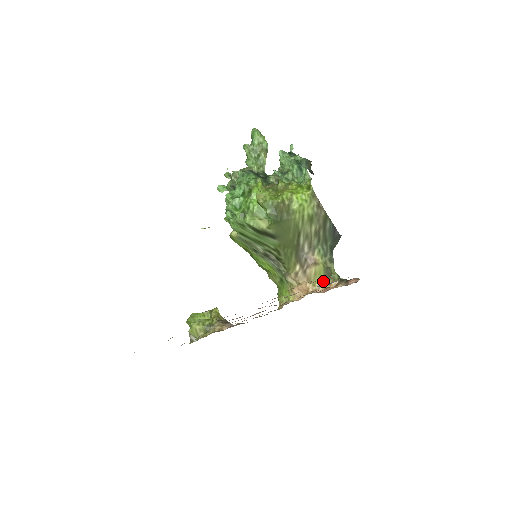
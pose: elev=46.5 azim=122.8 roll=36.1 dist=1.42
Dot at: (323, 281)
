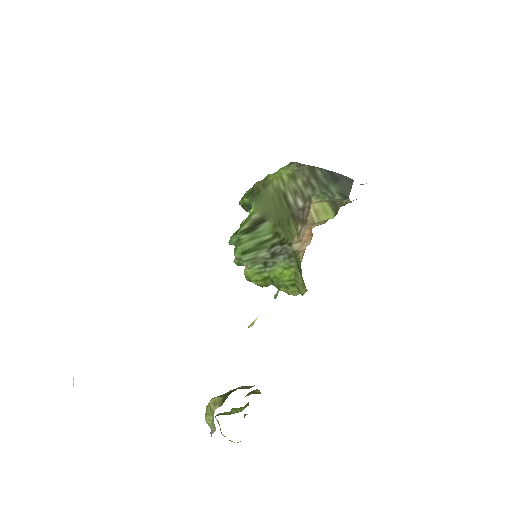
Dot at: occluded
